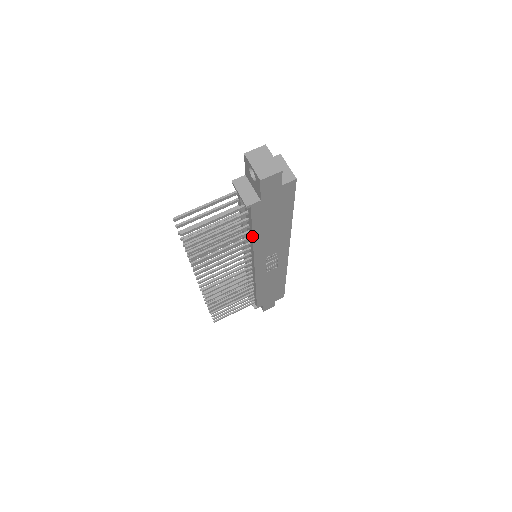
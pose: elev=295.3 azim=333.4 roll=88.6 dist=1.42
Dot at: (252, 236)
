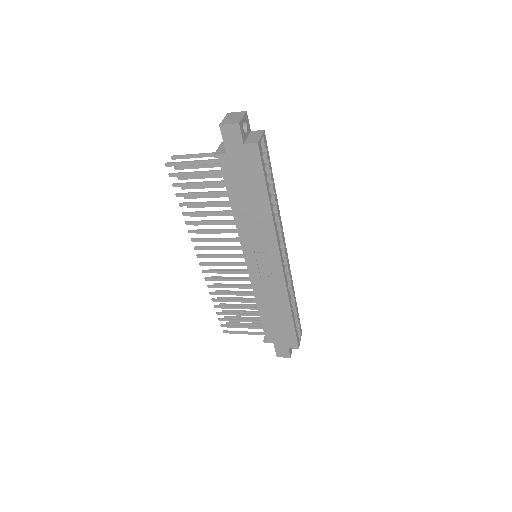
Dot at: (230, 204)
